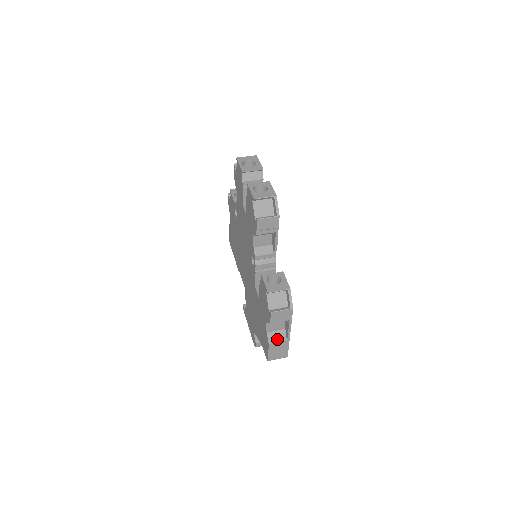
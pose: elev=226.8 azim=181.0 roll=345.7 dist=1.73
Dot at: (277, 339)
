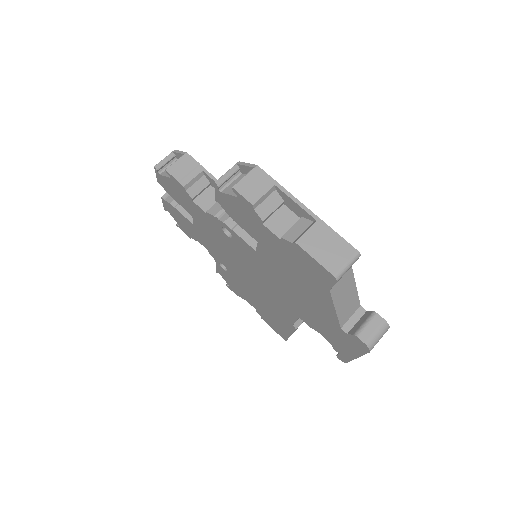
Dot at: (303, 232)
